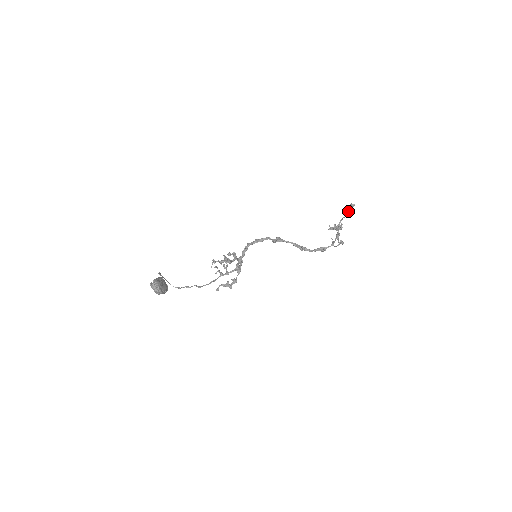
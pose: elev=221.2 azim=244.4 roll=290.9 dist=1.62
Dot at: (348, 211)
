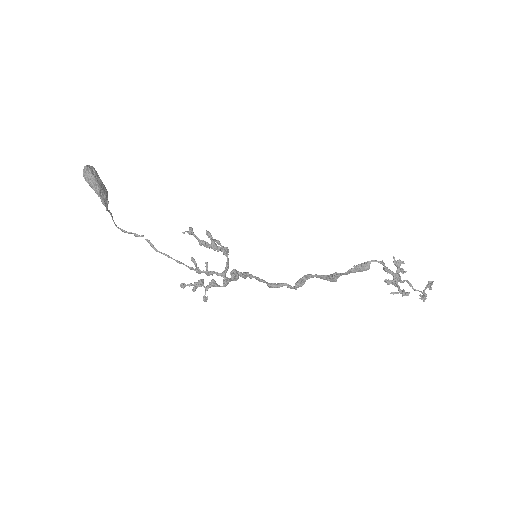
Dot at: (424, 294)
